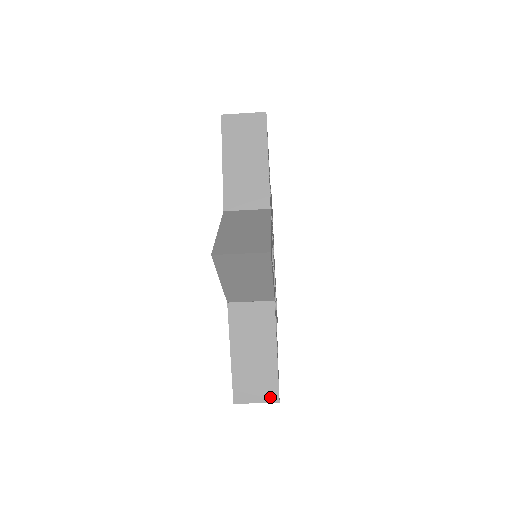
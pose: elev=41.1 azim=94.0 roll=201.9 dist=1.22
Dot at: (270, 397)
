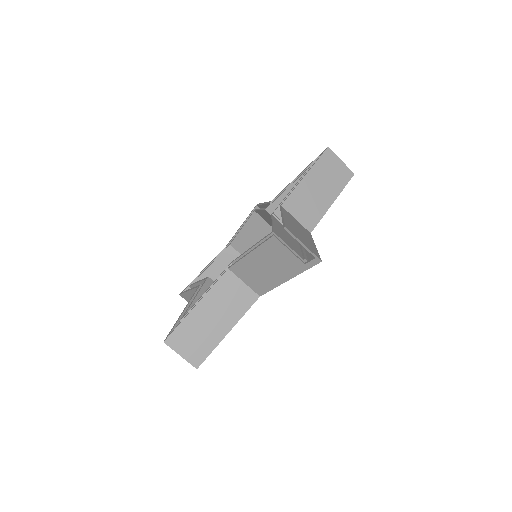
Dot at: (314, 253)
